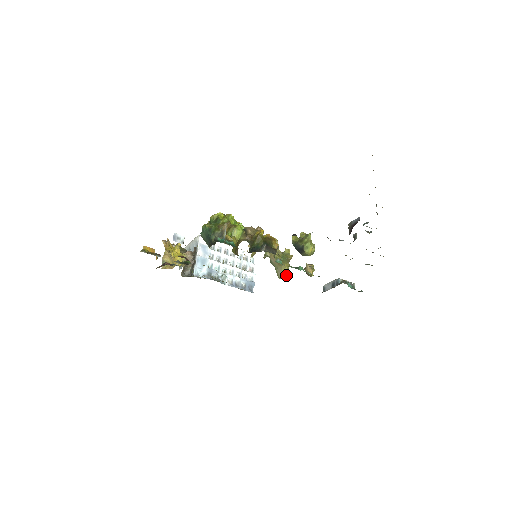
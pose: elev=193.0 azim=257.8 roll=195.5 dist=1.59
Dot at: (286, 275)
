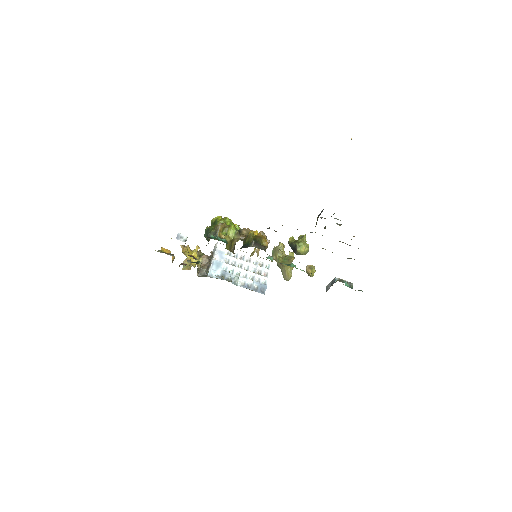
Dot at: (289, 276)
